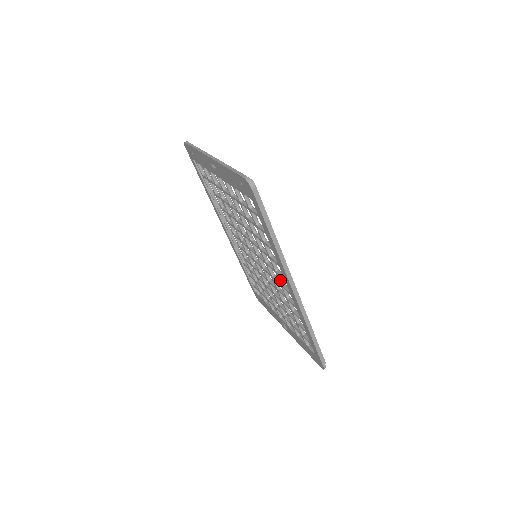
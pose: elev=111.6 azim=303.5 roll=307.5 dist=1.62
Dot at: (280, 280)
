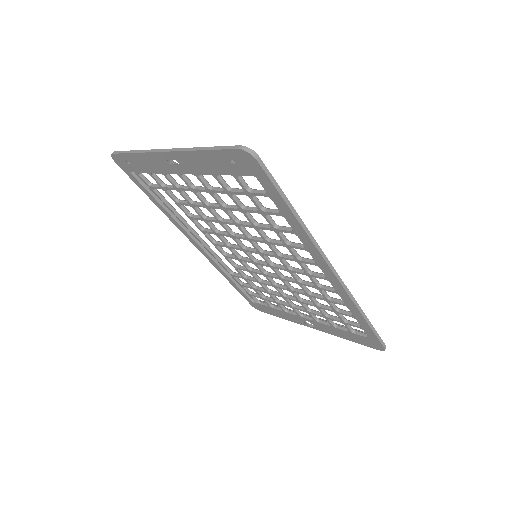
Dot at: (306, 269)
